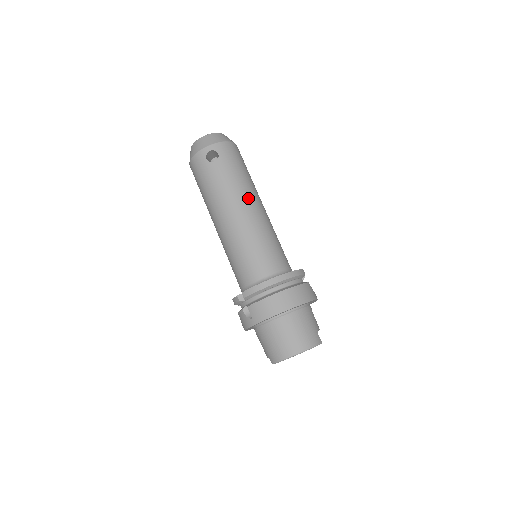
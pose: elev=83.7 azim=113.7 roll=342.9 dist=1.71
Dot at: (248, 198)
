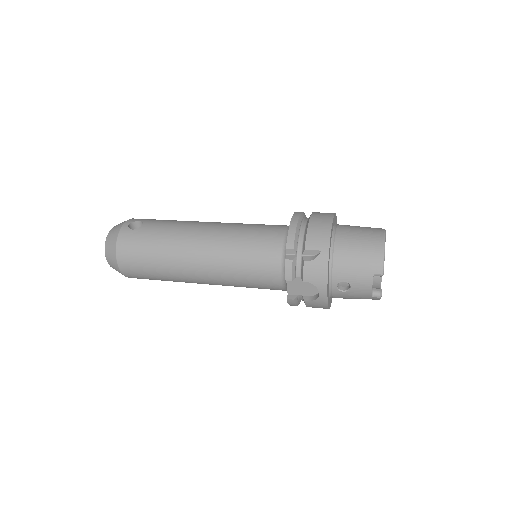
Dot at: occluded
